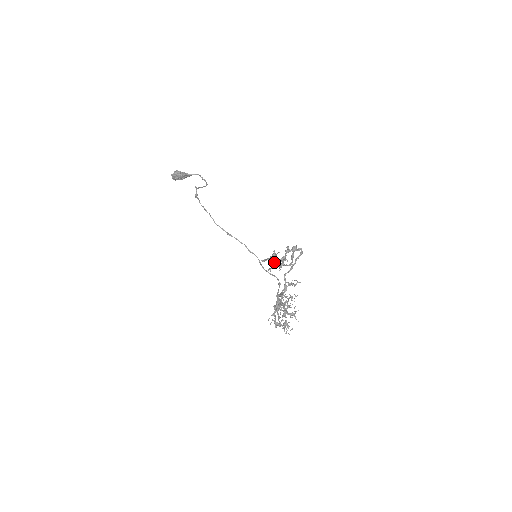
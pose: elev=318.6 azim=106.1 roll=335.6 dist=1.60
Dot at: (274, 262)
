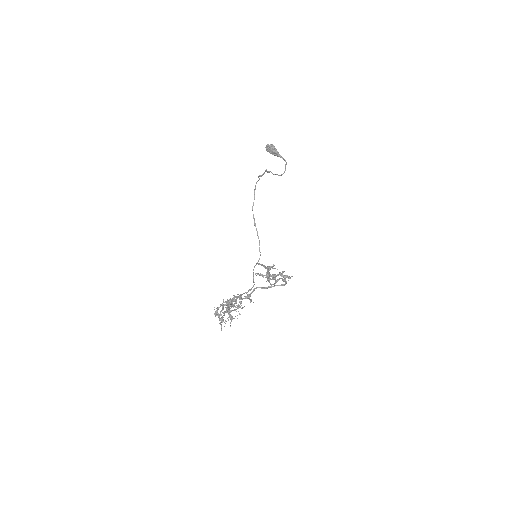
Dot at: occluded
